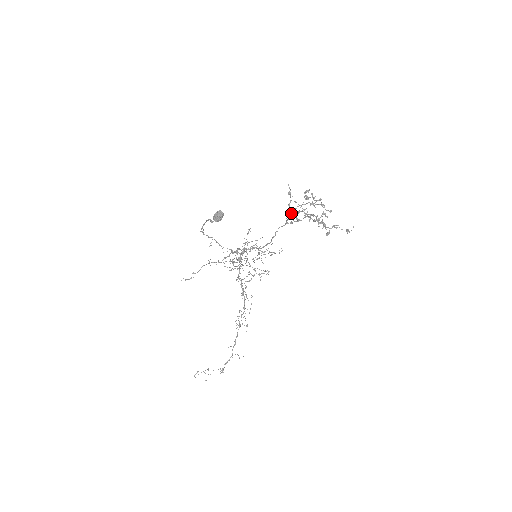
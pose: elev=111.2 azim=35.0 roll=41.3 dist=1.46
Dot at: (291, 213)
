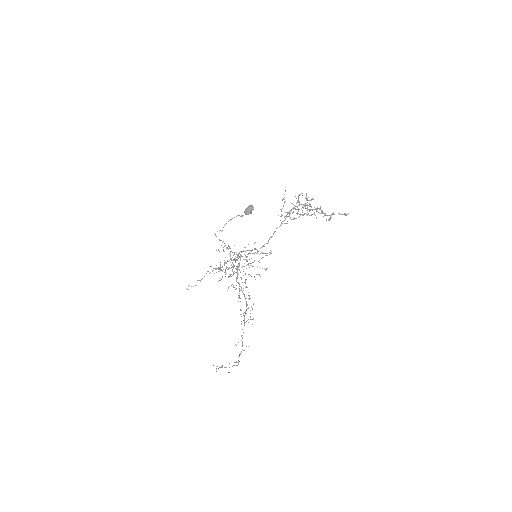
Dot at: occluded
